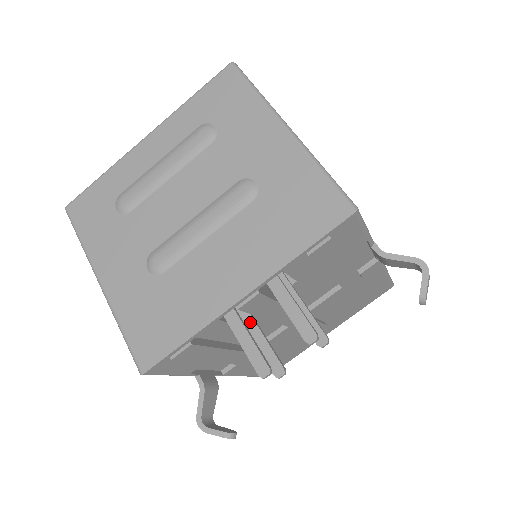
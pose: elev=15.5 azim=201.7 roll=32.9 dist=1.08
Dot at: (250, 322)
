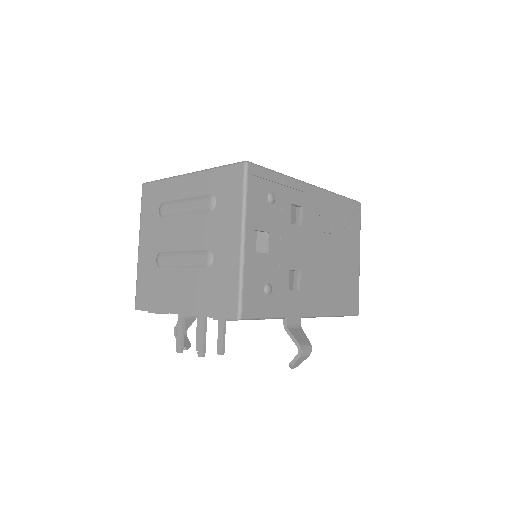
Dot at: occluded
